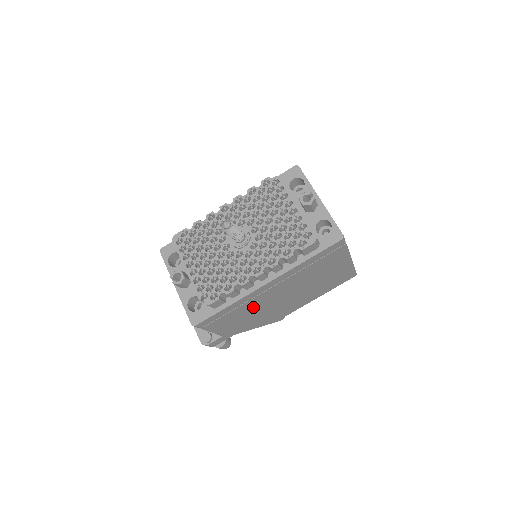
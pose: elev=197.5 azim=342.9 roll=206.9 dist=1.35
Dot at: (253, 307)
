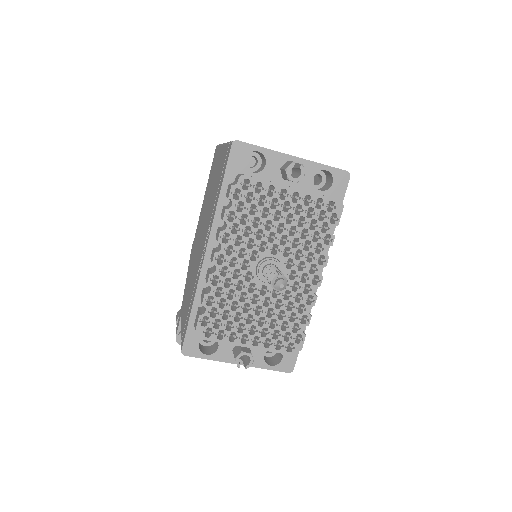
Dot at: occluded
